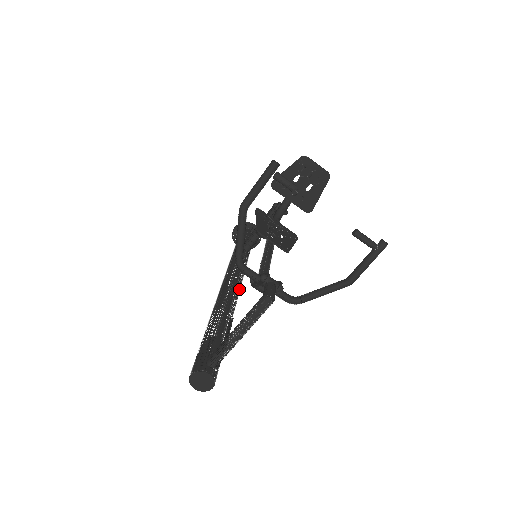
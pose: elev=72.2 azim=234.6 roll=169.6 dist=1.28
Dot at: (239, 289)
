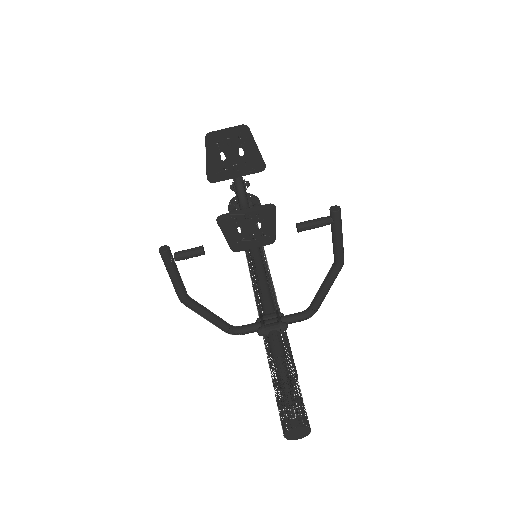
Dot at: (271, 289)
